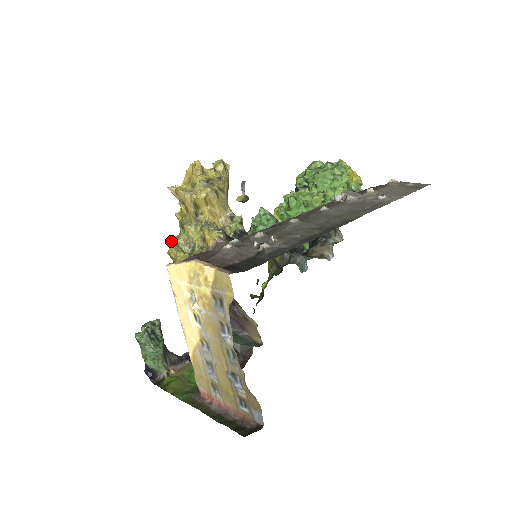
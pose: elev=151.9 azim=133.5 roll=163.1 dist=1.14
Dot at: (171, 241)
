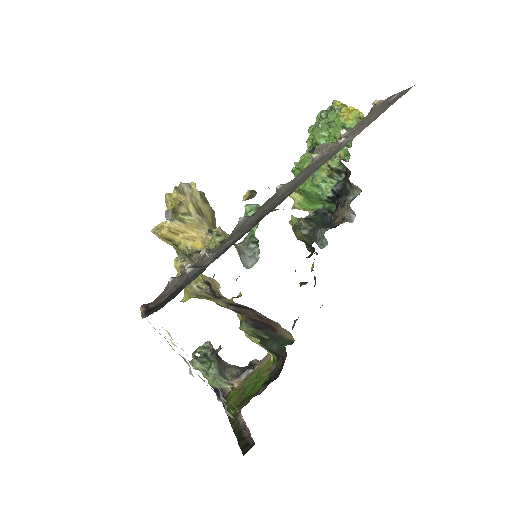
Dot at: (177, 274)
